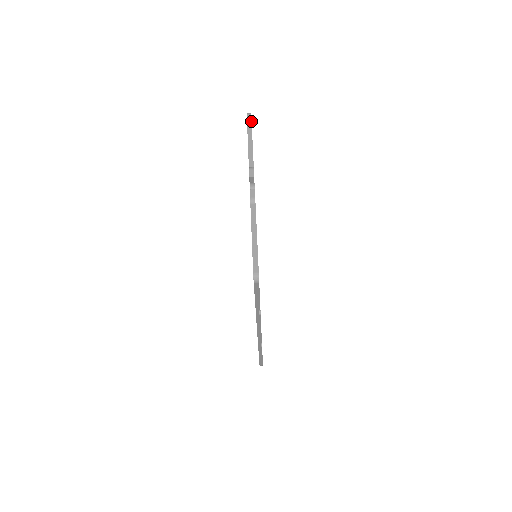
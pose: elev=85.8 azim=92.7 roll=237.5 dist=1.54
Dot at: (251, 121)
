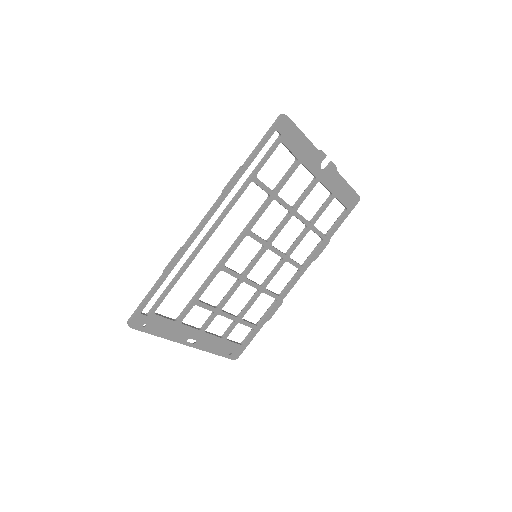
Dot at: occluded
